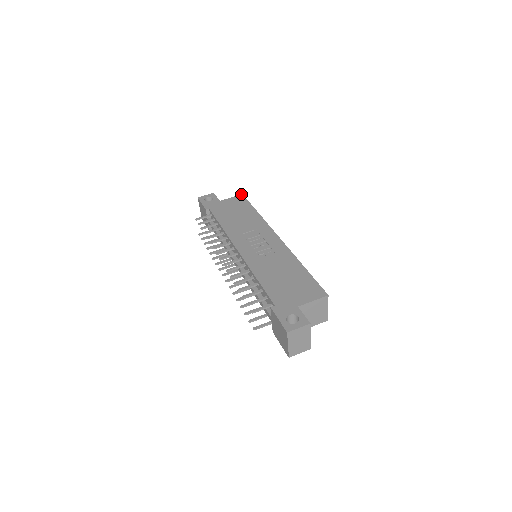
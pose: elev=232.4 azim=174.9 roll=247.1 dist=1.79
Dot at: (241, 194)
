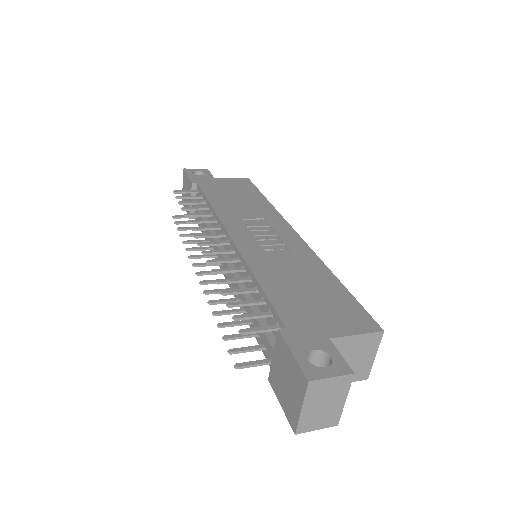
Dot at: occluded
